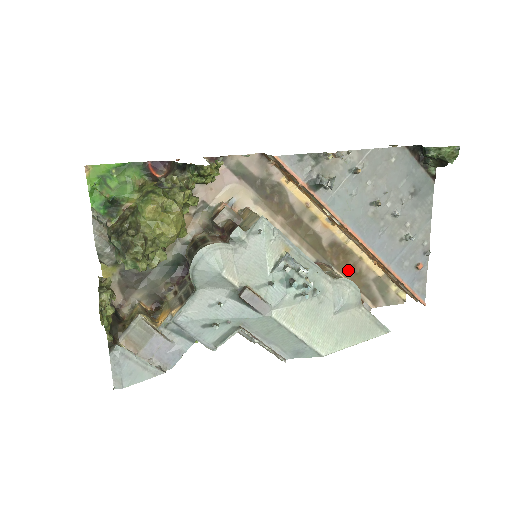
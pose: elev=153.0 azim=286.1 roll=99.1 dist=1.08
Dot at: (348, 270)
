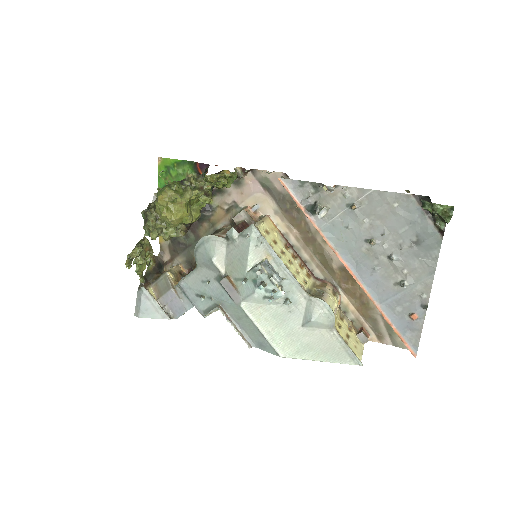
Dot at: (356, 297)
